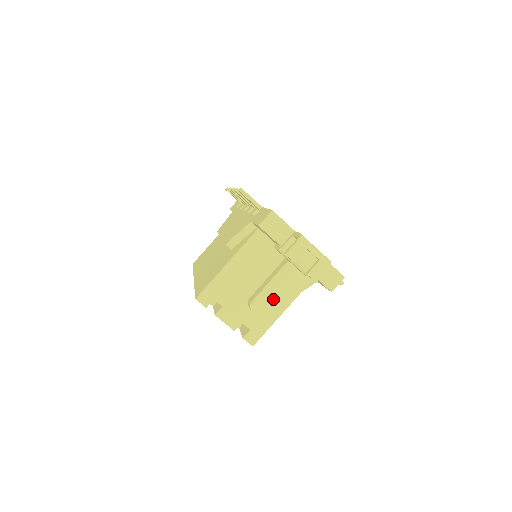
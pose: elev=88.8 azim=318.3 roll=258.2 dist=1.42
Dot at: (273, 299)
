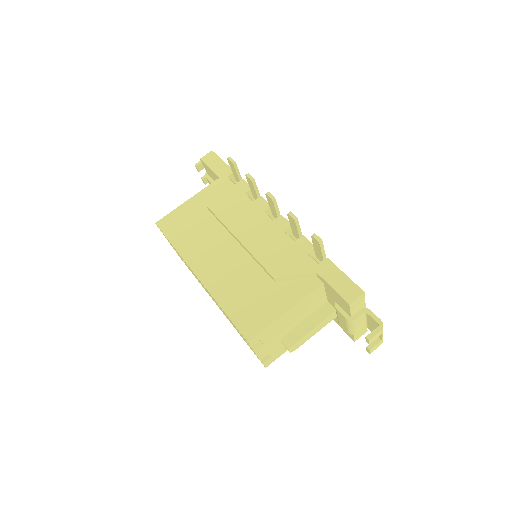
Dot at: occluded
